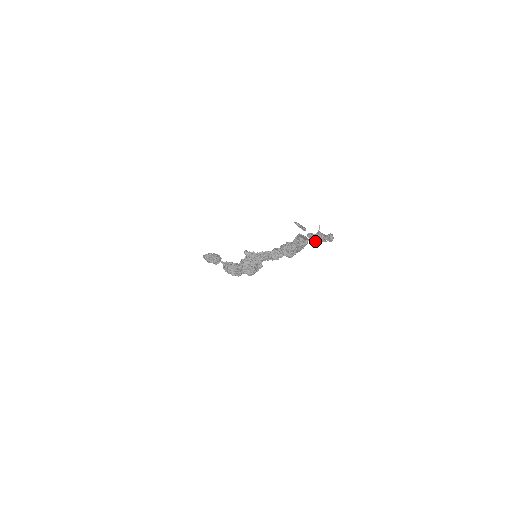
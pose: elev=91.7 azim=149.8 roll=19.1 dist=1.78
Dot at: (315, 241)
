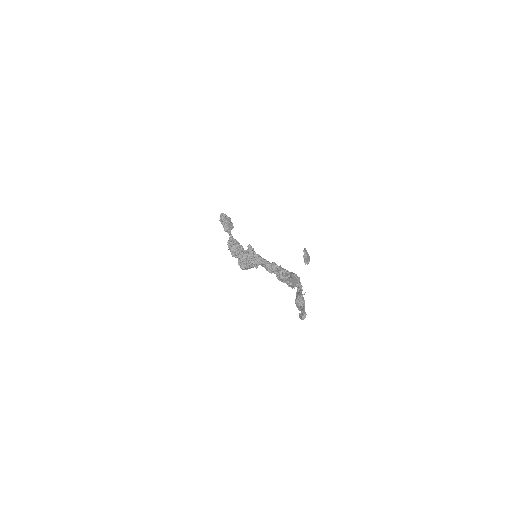
Dot at: occluded
